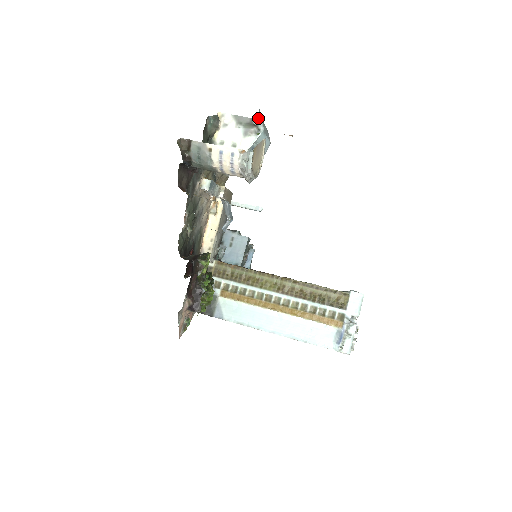
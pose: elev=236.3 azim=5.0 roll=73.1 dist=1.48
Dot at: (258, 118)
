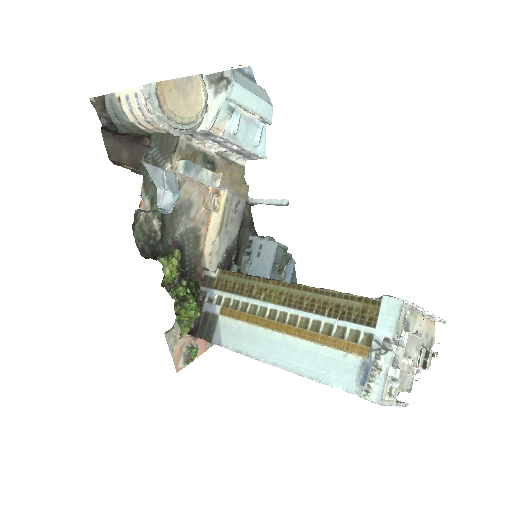
Dot at: occluded
